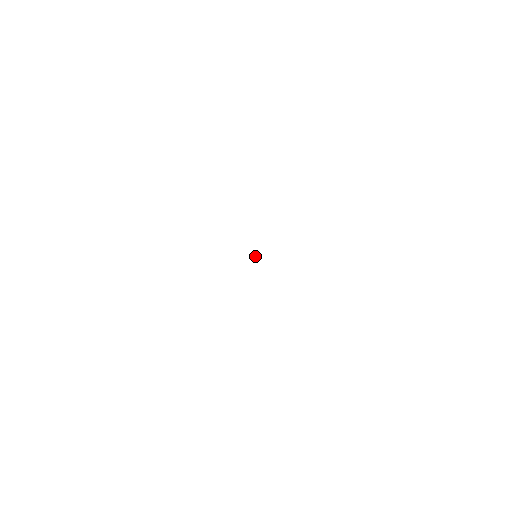
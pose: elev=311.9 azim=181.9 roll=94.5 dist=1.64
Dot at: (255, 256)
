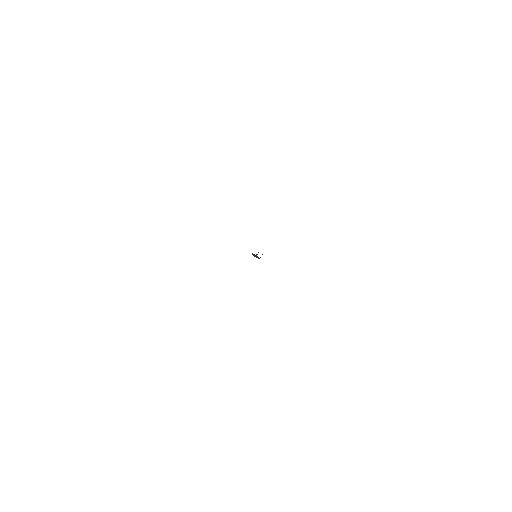
Dot at: occluded
